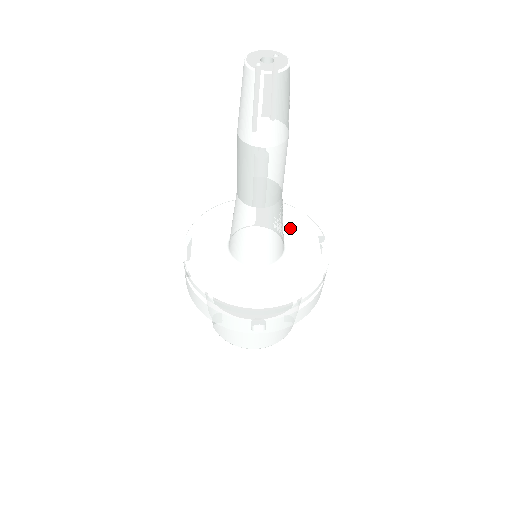
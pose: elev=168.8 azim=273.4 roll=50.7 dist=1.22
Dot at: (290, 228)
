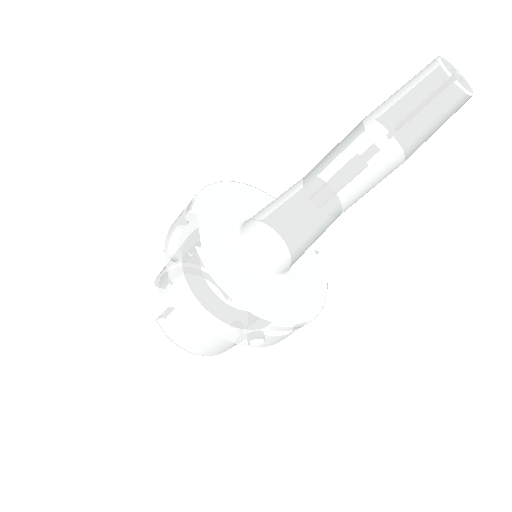
Dot at: occluded
